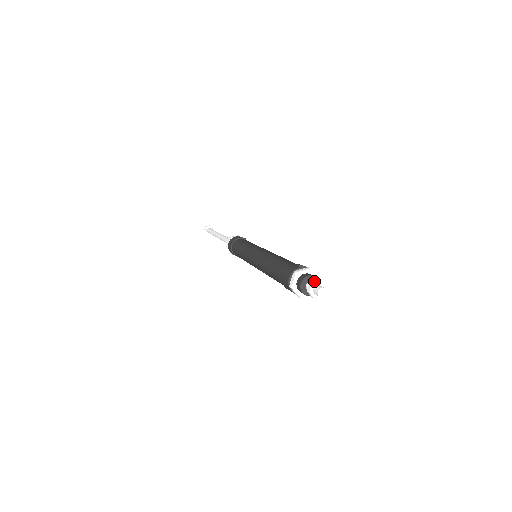
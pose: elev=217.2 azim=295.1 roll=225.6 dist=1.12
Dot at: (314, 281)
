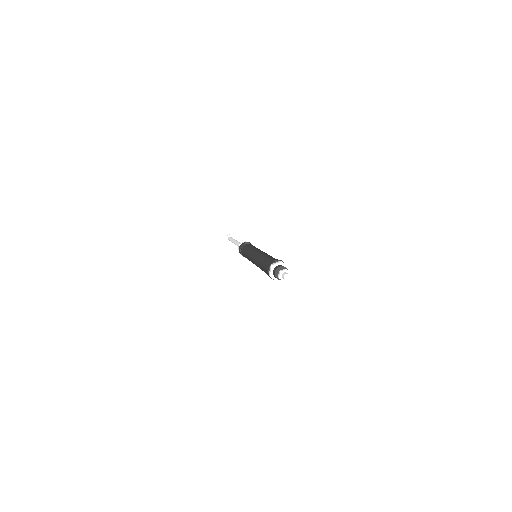
Dot at: (282, 270)
